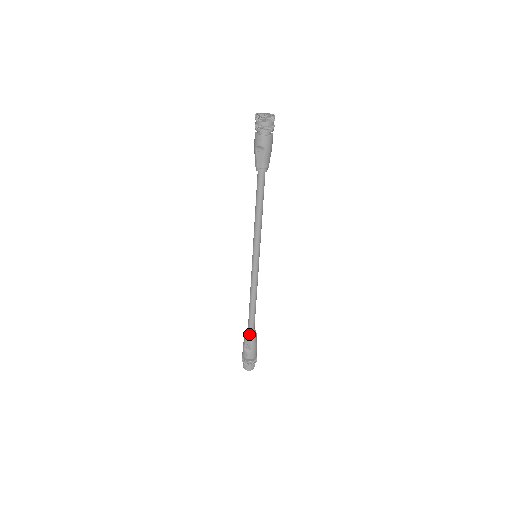
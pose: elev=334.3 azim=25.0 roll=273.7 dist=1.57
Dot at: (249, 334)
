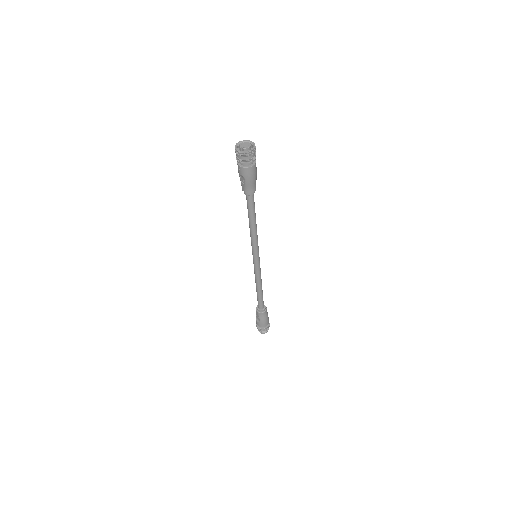
Dot at: (258, 309)
